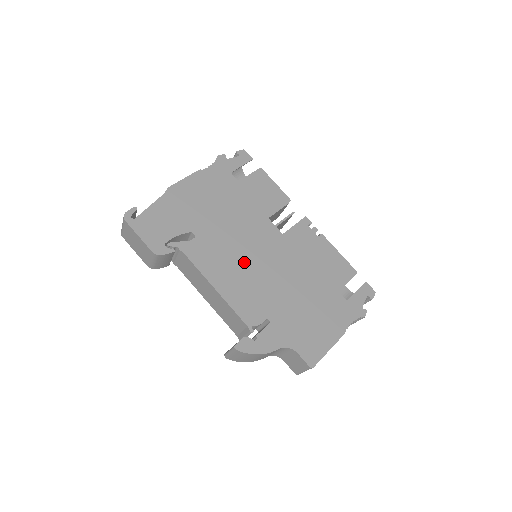
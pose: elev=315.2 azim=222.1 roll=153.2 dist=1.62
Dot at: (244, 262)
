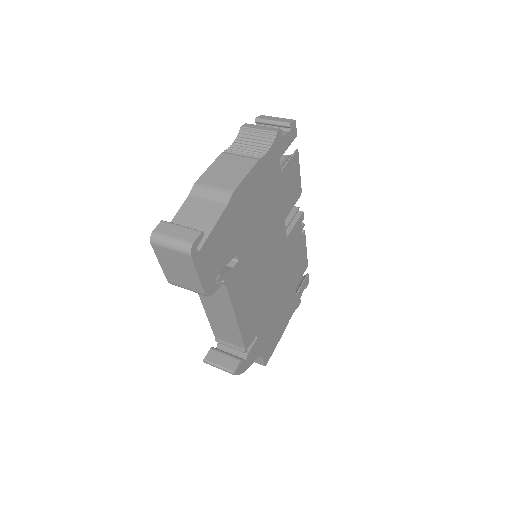
Dot at: (259, 280)
